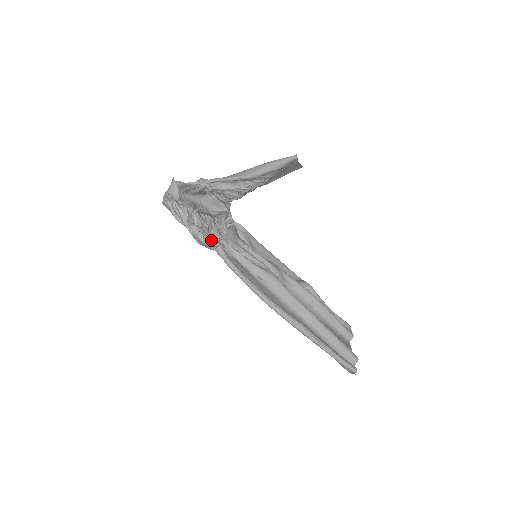
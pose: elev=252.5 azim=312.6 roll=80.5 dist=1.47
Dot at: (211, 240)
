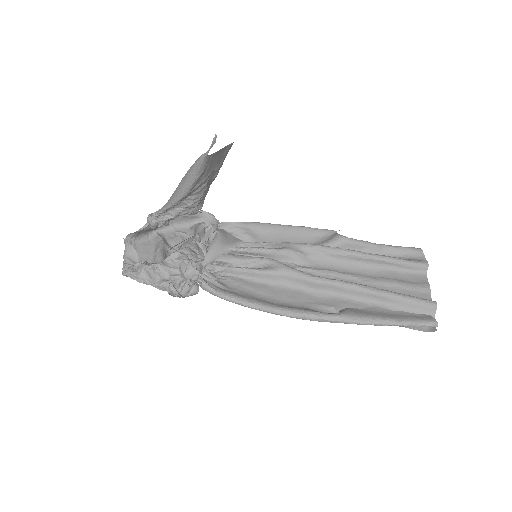
Dot at: (192, 281)
